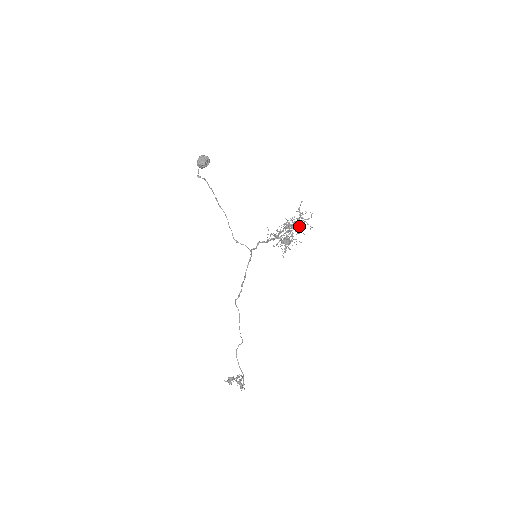
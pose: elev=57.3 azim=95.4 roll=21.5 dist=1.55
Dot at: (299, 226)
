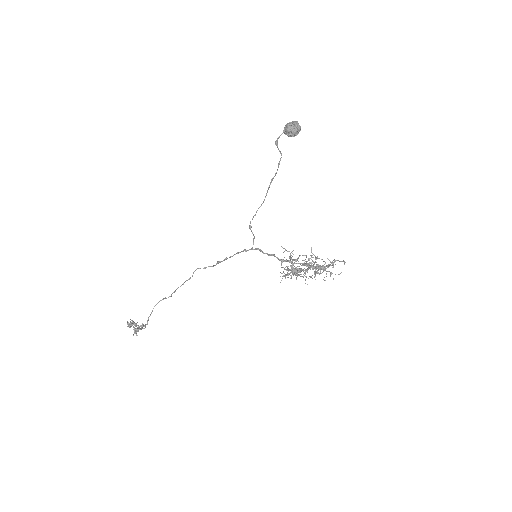
Dot at: (320, 273)
